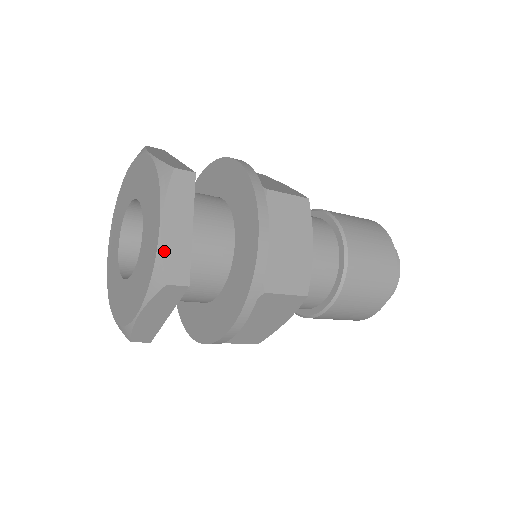
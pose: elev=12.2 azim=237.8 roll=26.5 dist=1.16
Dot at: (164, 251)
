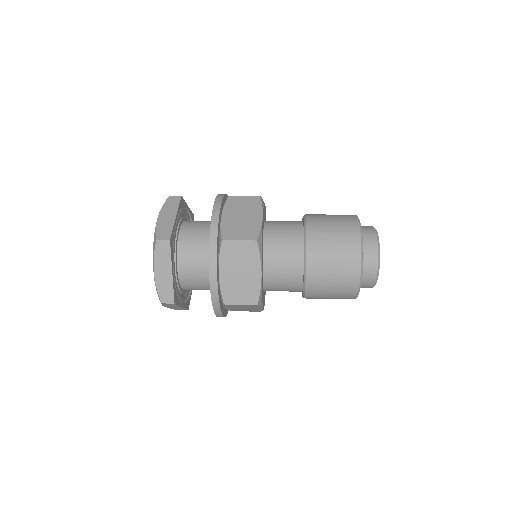
Dot at: (157, 286)
